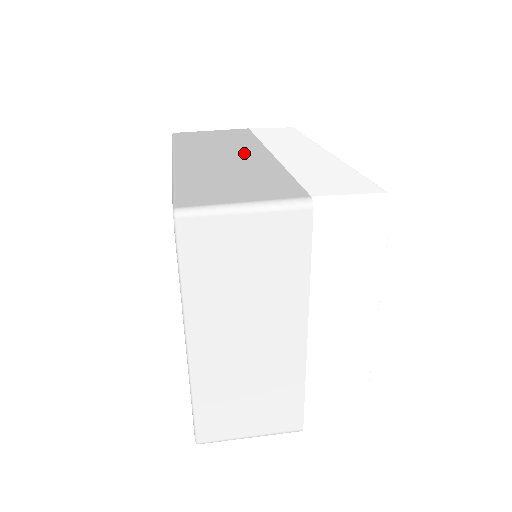
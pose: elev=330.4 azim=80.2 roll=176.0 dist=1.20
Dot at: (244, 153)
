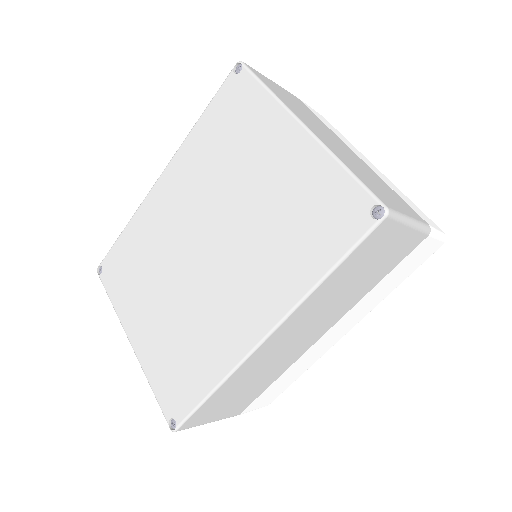
Dot at: occluded
